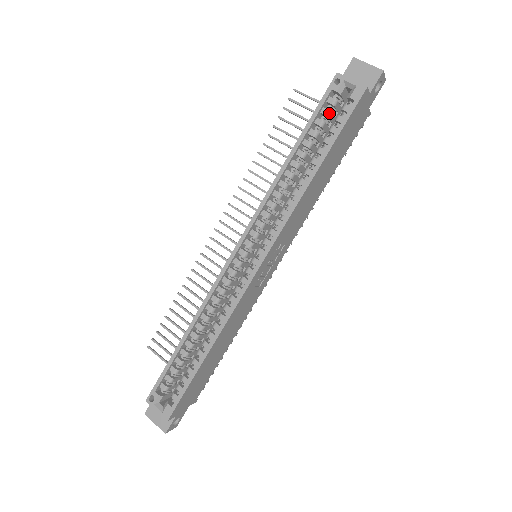
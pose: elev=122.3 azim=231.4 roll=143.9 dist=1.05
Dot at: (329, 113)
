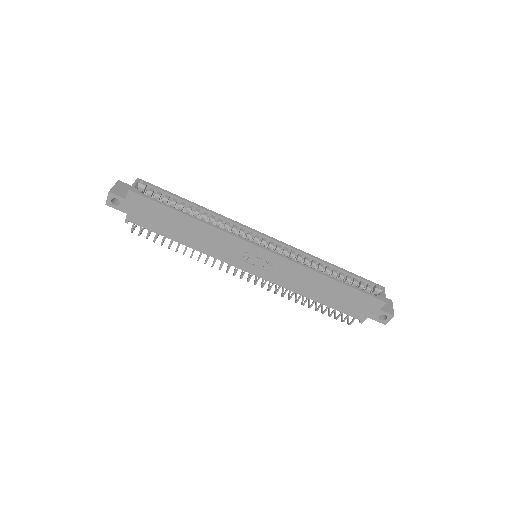
Dot at: (363, 286)
